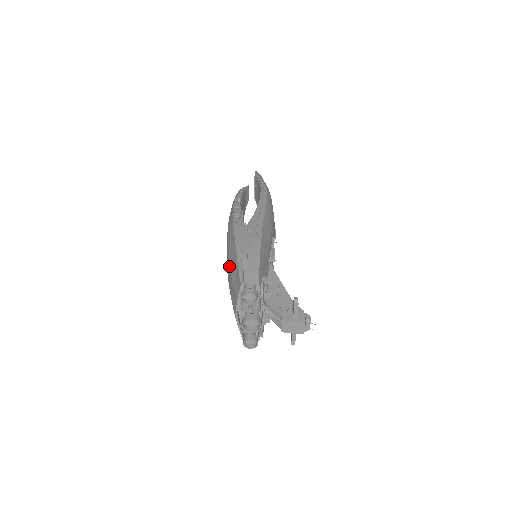
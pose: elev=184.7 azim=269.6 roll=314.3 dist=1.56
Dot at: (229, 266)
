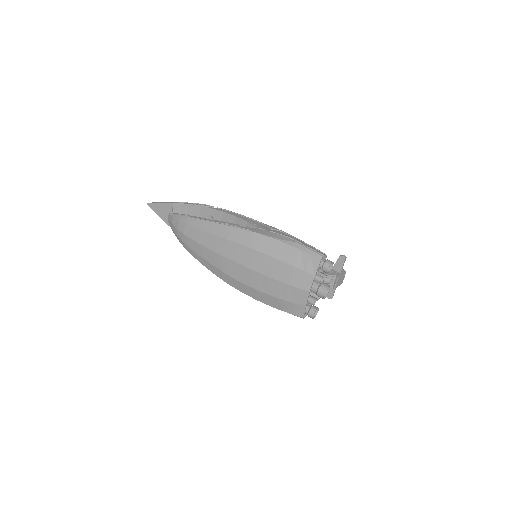
Dot at: (276, 262)
